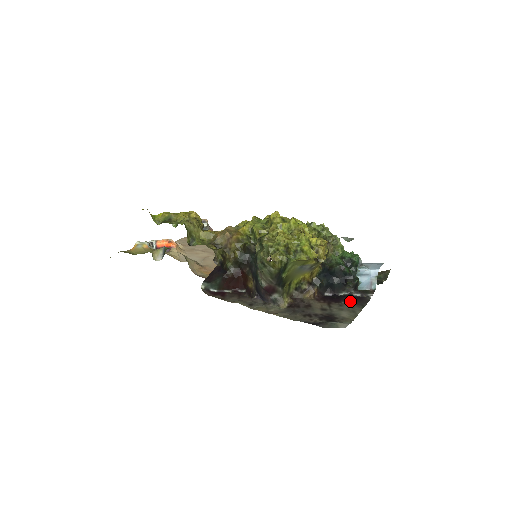
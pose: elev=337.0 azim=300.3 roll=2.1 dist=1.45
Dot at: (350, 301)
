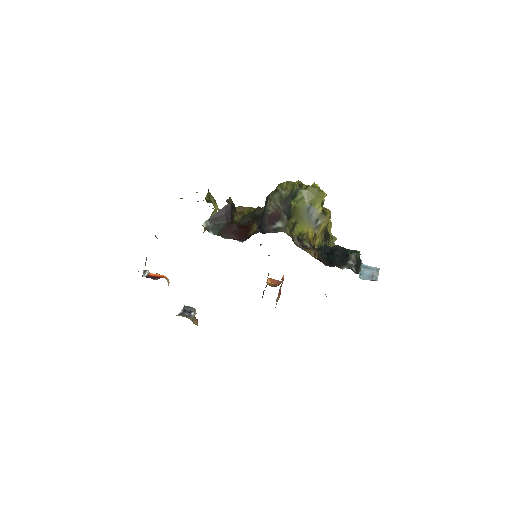
Dot at: occluded
